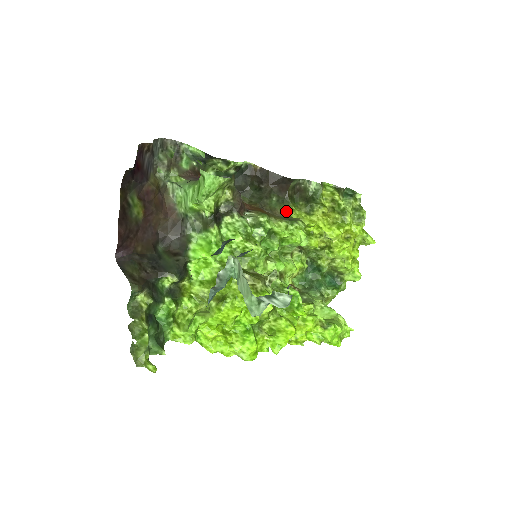
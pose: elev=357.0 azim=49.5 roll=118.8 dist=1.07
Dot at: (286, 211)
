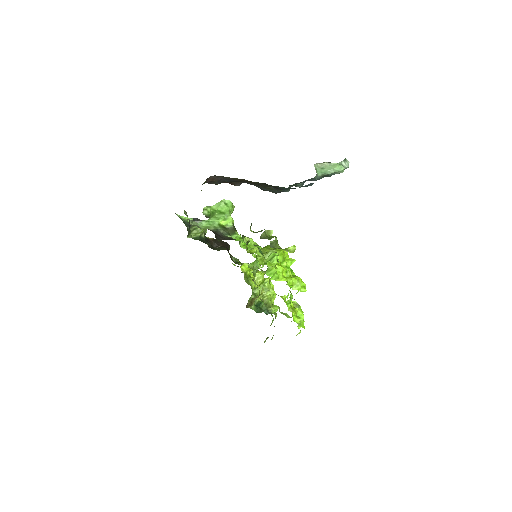
Dot at: (236, 260)
